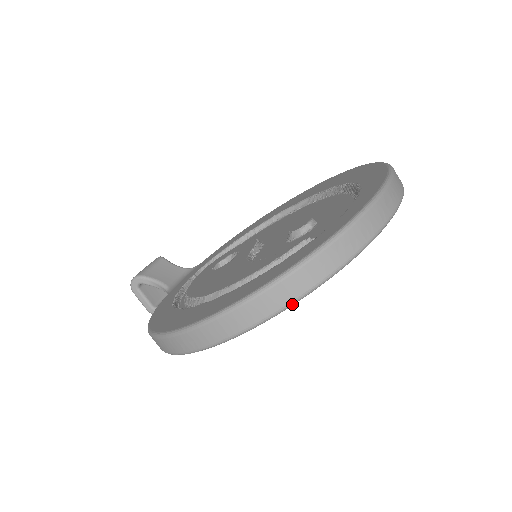
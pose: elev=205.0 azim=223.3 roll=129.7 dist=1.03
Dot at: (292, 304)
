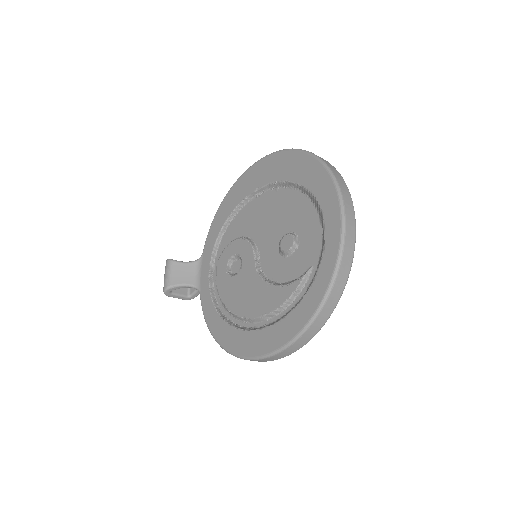
Dot at: occluded
